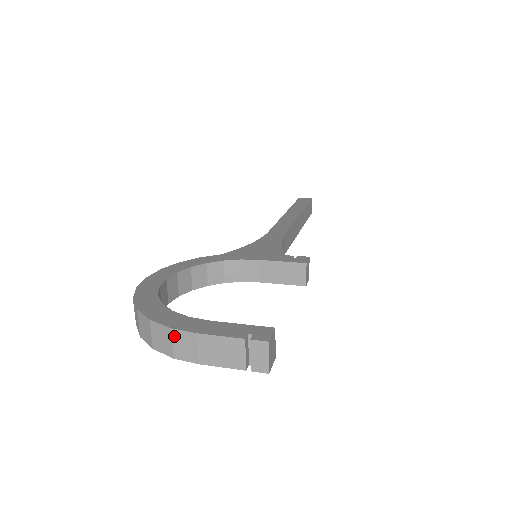
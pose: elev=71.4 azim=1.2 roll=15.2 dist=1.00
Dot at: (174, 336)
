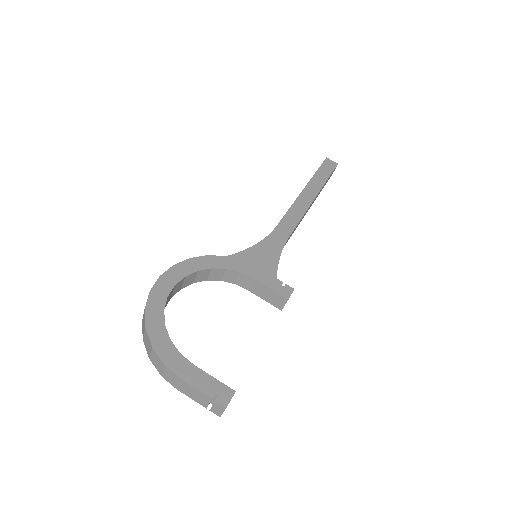
Dot at: (166, 370)
